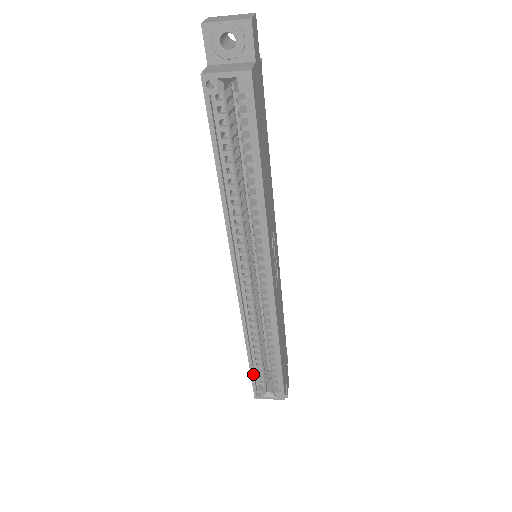
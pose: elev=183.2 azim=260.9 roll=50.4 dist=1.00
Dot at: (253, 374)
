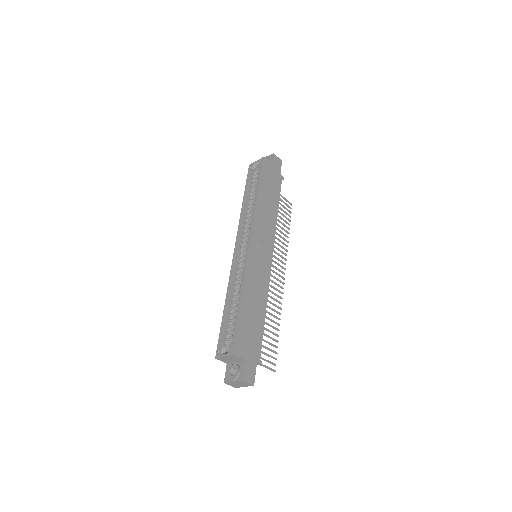
Dot at: (222, 328)
